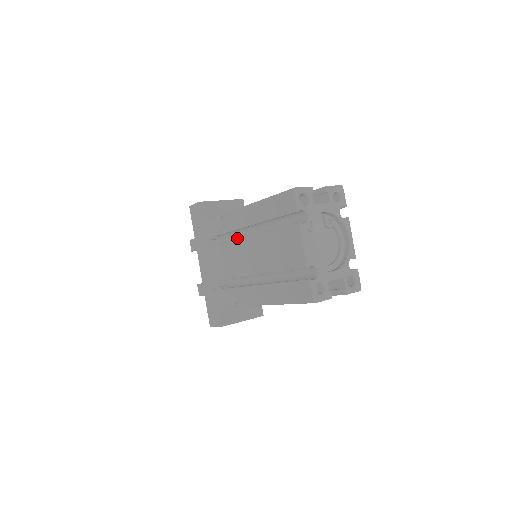
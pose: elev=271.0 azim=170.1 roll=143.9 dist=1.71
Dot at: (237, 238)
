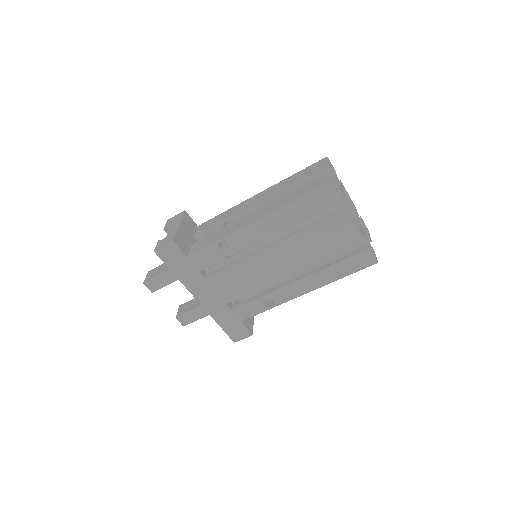
Dot at: (244, 252)
